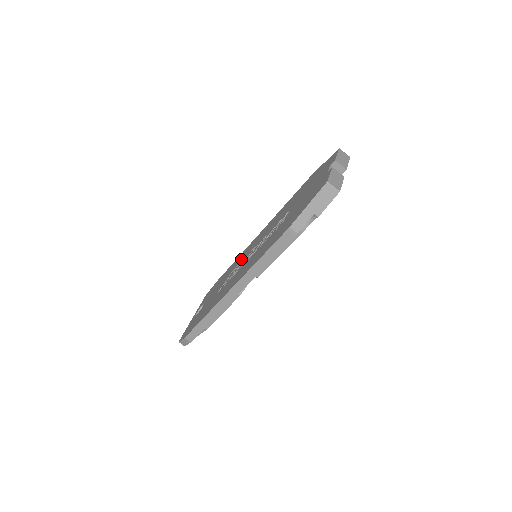
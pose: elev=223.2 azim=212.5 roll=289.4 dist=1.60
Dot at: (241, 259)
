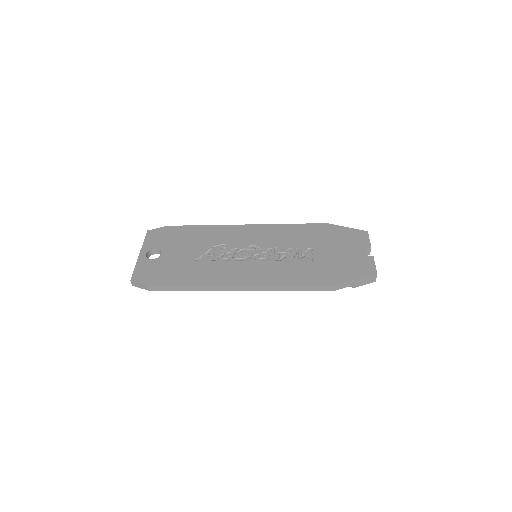
Dot at: (228, 240)
